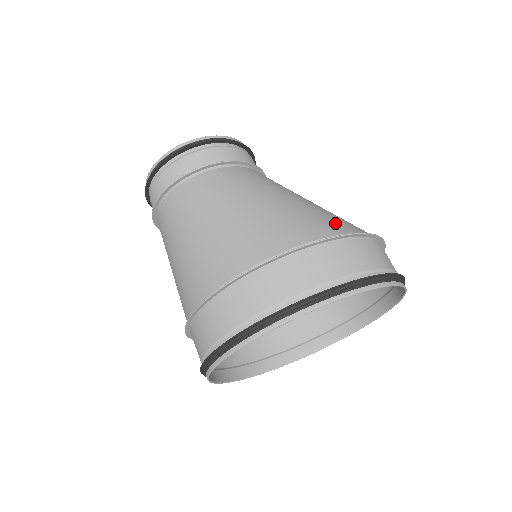
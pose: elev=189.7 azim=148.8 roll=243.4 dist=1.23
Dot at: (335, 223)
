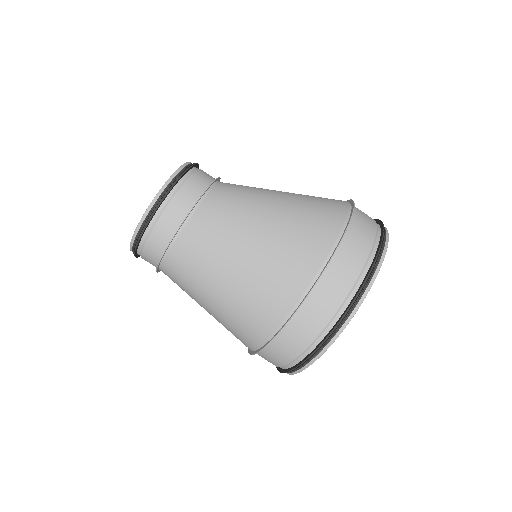
Dot at: (306, 256)
